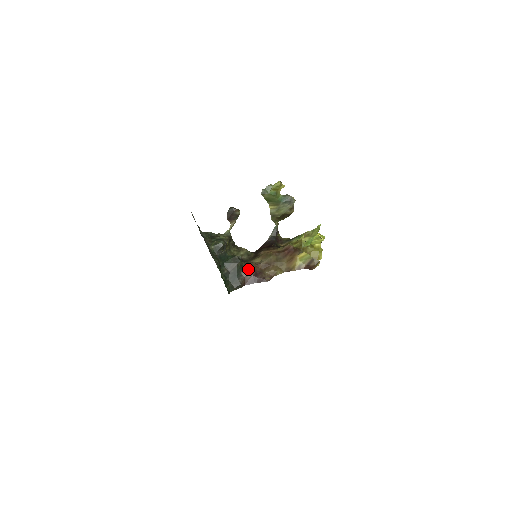
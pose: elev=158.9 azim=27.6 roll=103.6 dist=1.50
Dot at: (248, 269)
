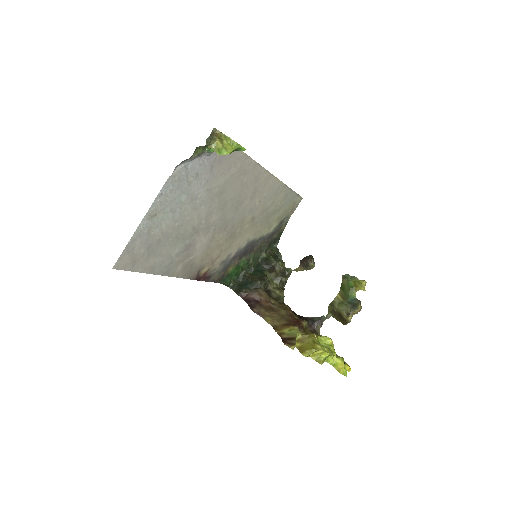
Dot at: (258, 292)
